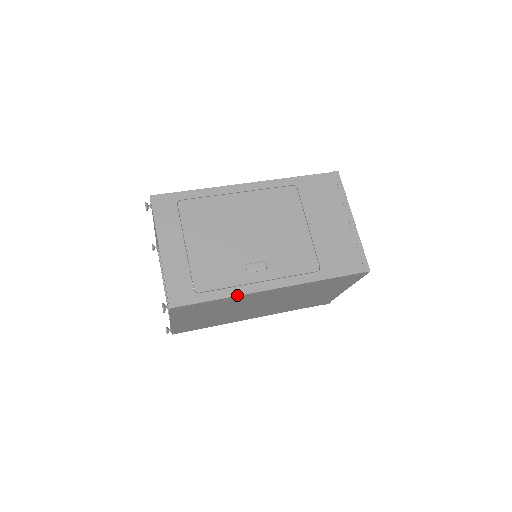
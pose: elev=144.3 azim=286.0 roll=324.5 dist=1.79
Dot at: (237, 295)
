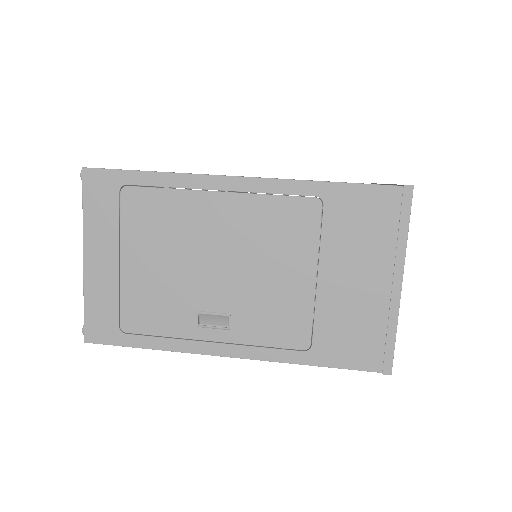
Dot at: (176, 351)
